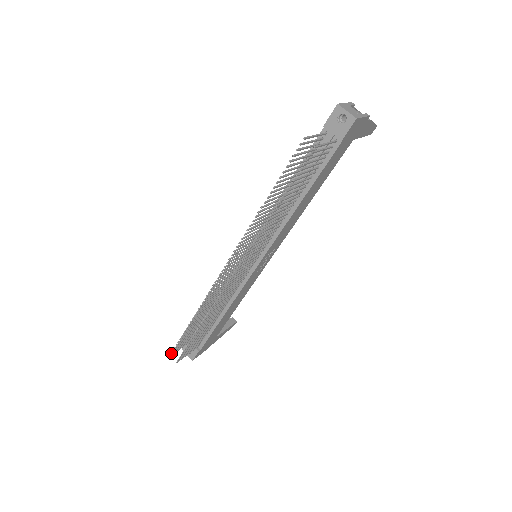
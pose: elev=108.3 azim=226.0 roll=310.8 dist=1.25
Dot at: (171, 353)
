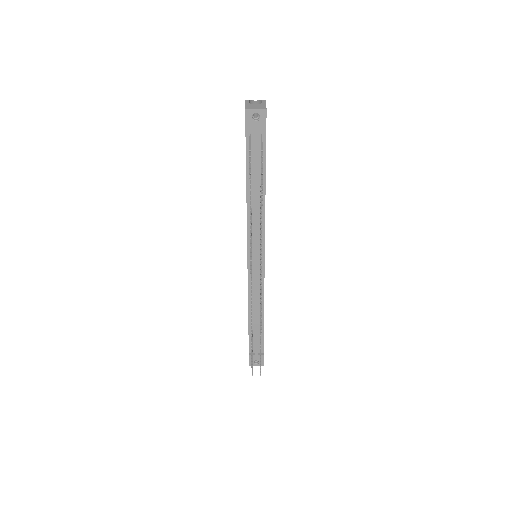
Dot at: (252, 373)
